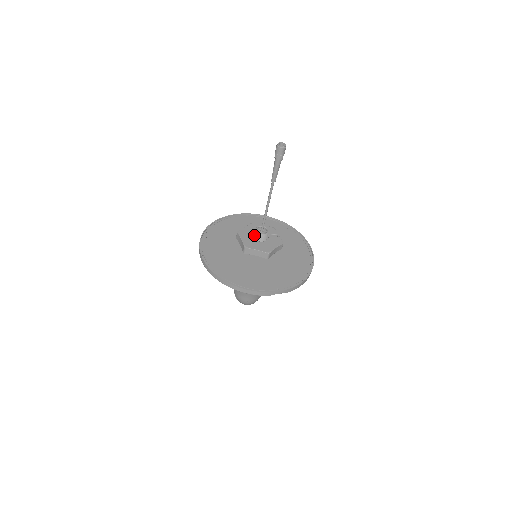
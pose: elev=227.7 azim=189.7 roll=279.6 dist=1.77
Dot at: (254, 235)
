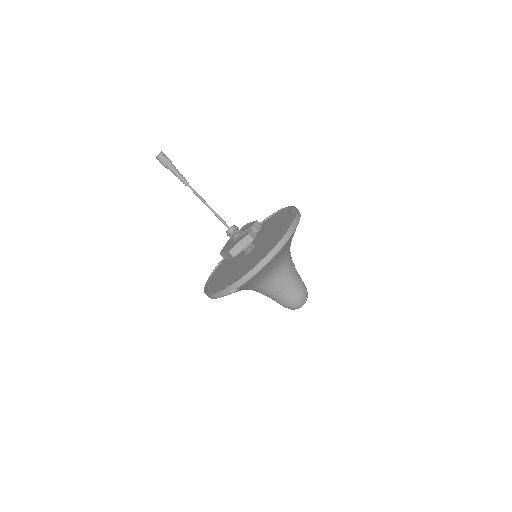
Dot at: occluded
